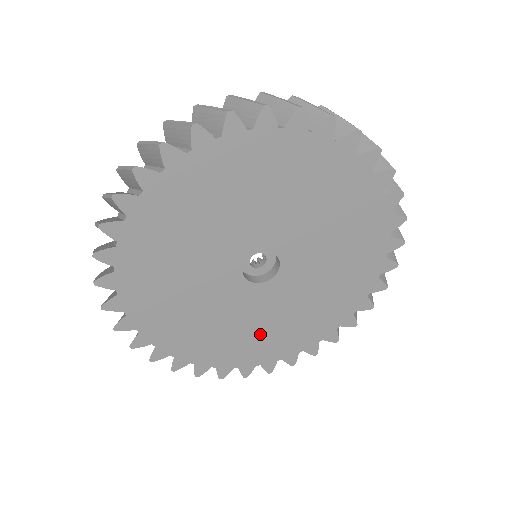
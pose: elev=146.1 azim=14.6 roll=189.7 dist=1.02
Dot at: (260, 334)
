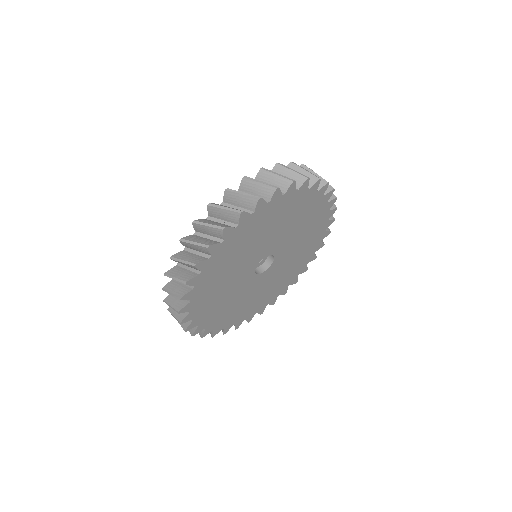
Dot at: (231, 307)
